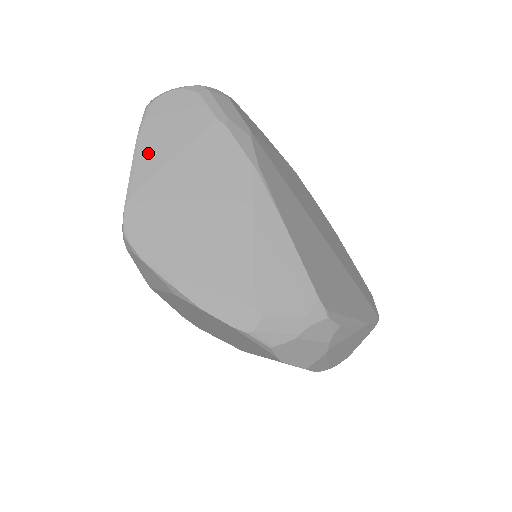
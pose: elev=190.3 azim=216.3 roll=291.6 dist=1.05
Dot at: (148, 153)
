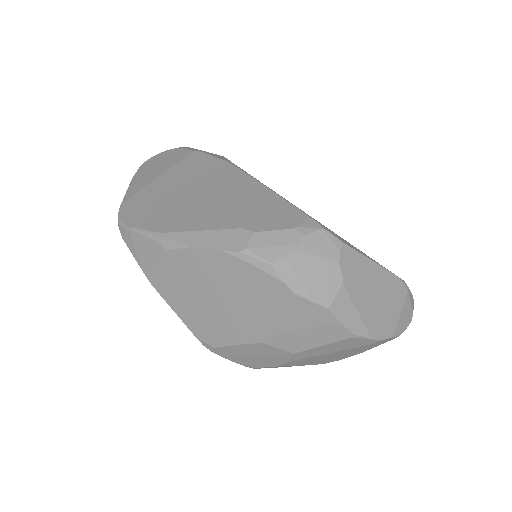
Dot at: (141, 180)
